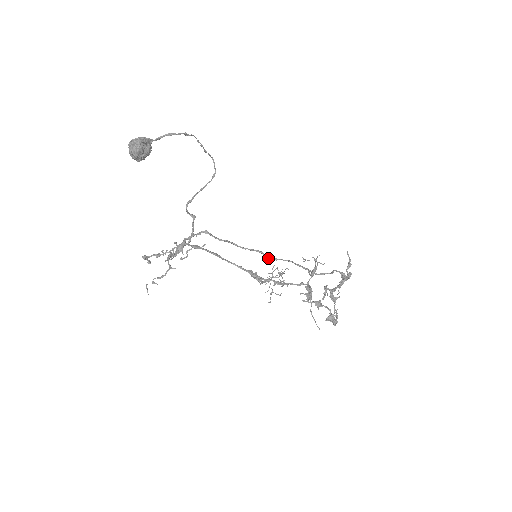
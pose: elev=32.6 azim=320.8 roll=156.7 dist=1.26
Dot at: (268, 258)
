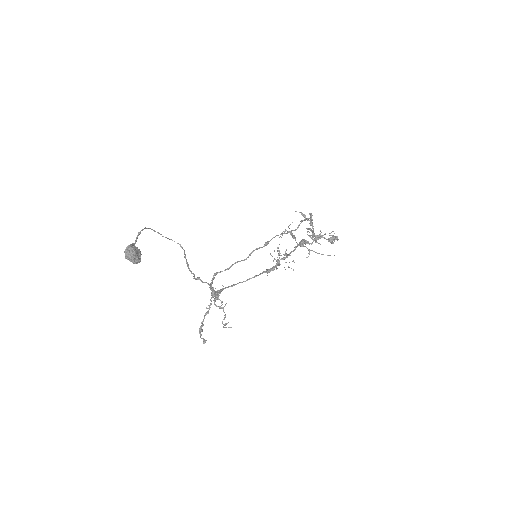
Dot at: (263, 246)
